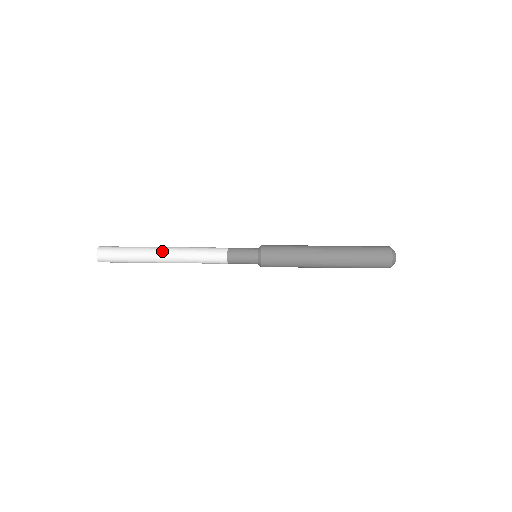
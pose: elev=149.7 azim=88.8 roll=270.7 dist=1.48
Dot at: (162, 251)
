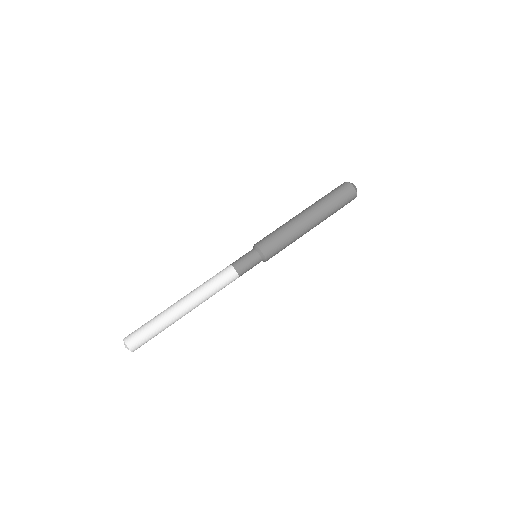
Dot at: (187, 312)
